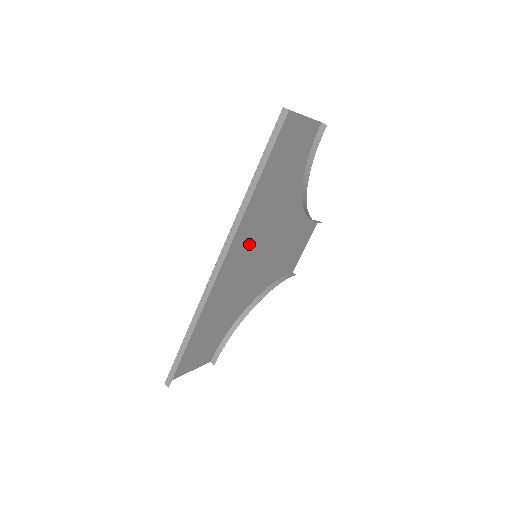
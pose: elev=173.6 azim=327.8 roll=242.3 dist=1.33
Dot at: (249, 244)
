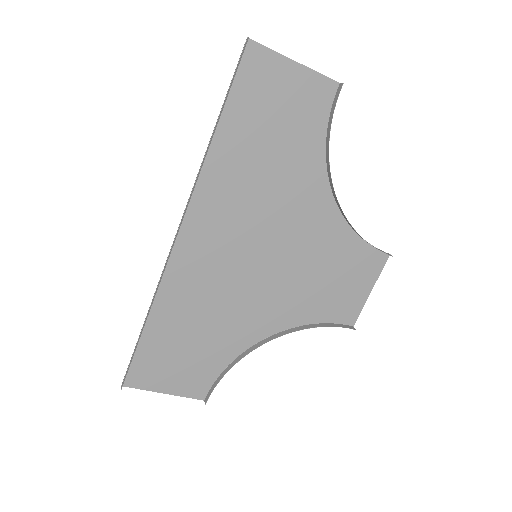
Dot at: (237, 230)
